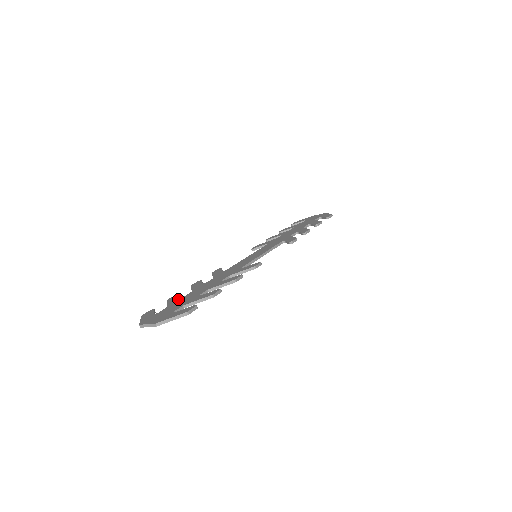
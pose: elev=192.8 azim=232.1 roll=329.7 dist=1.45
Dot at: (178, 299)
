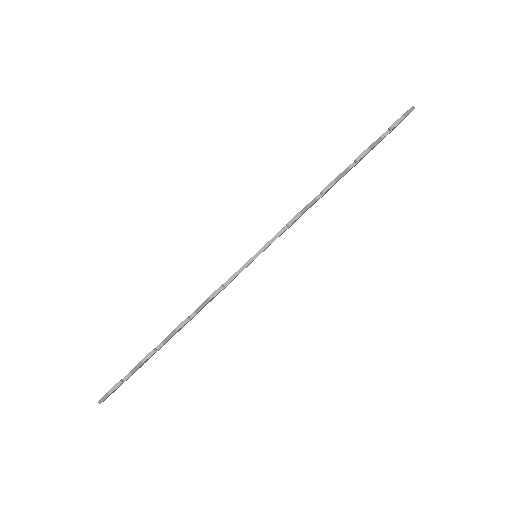
Dot at: occluded
